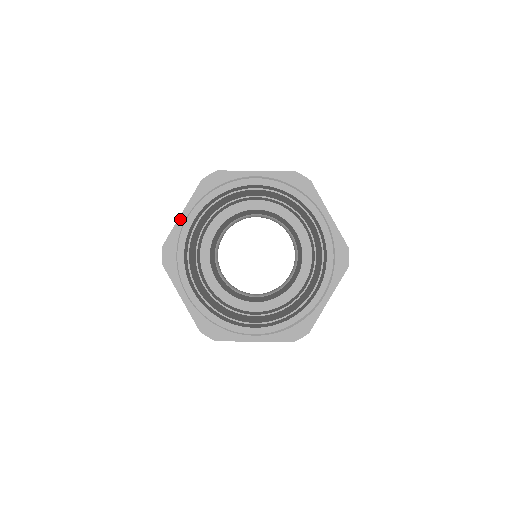
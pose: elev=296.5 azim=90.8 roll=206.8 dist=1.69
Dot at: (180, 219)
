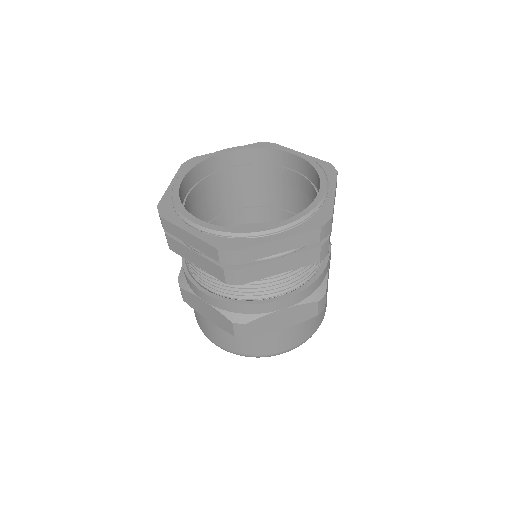
Dot at: (169, 187)
